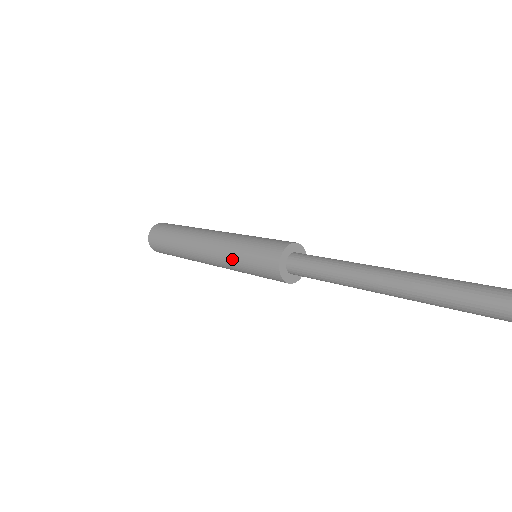
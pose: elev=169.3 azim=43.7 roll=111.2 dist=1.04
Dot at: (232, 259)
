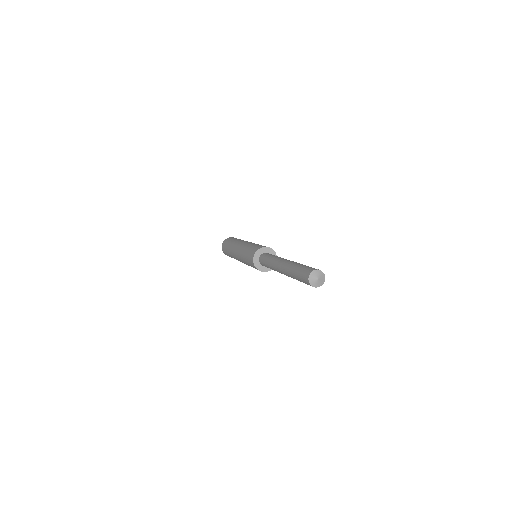
Dot at: (246, 246)
